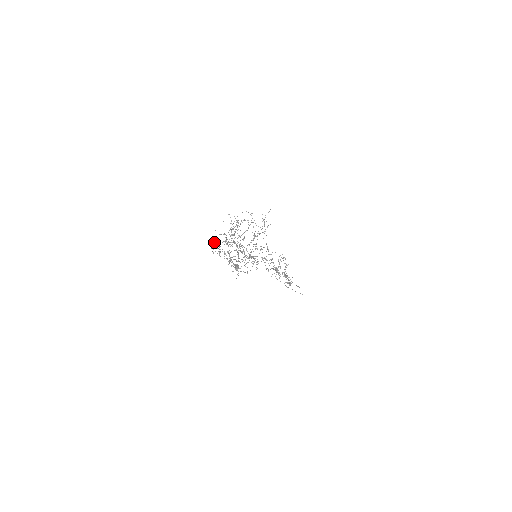
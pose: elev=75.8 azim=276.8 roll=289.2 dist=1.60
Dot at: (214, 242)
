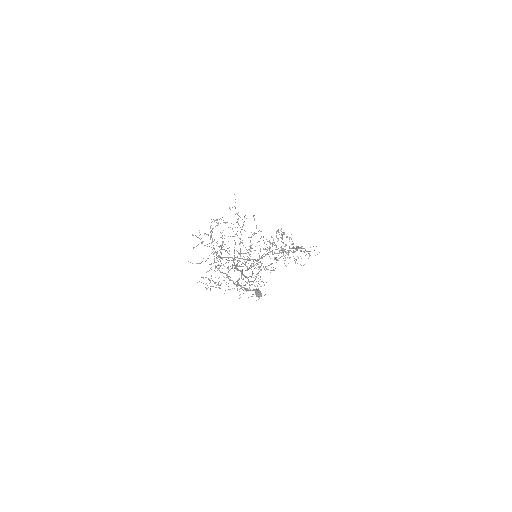
Dot at: occluded
